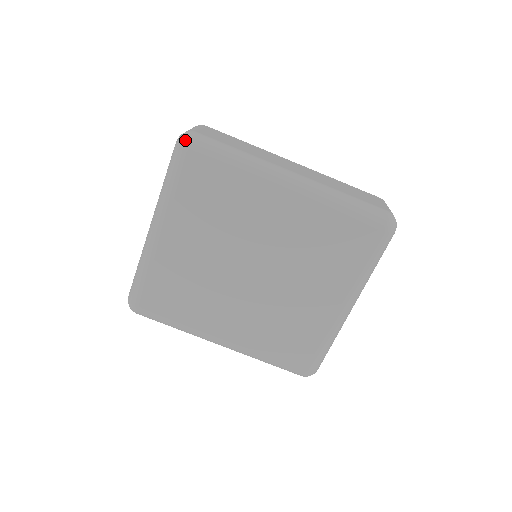
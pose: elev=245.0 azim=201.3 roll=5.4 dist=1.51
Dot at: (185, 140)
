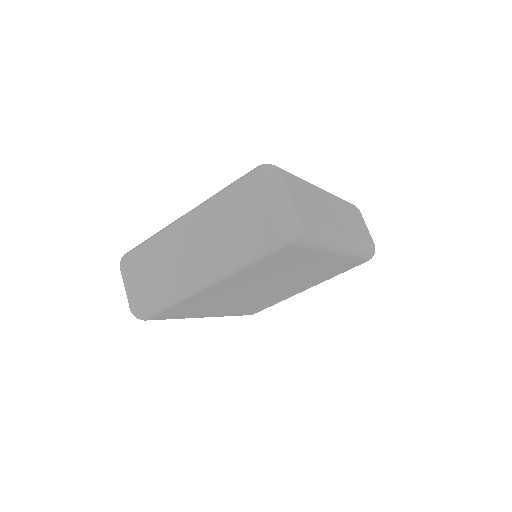
Dot at: (292, 235)
